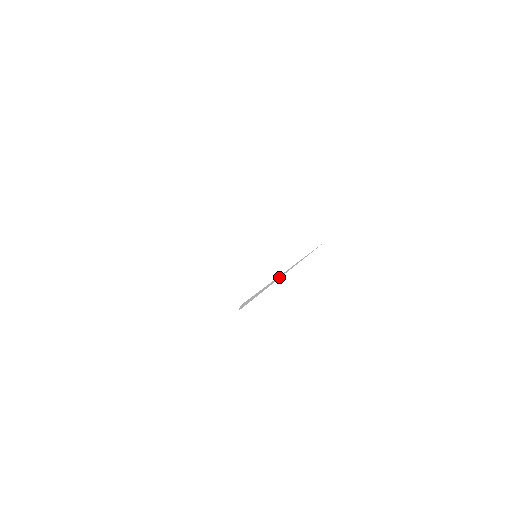
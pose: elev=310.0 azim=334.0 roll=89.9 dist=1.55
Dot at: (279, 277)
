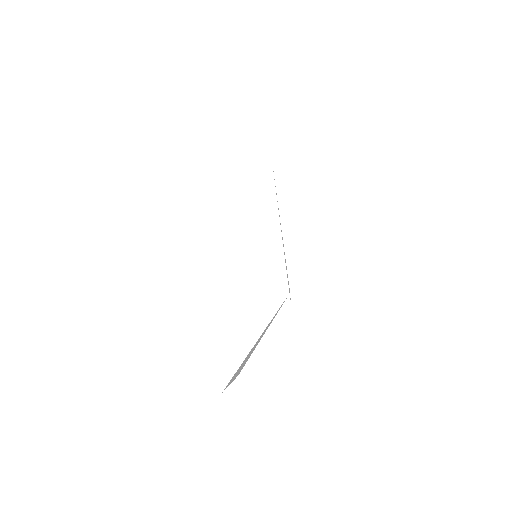
Dot at: (264, 331)
